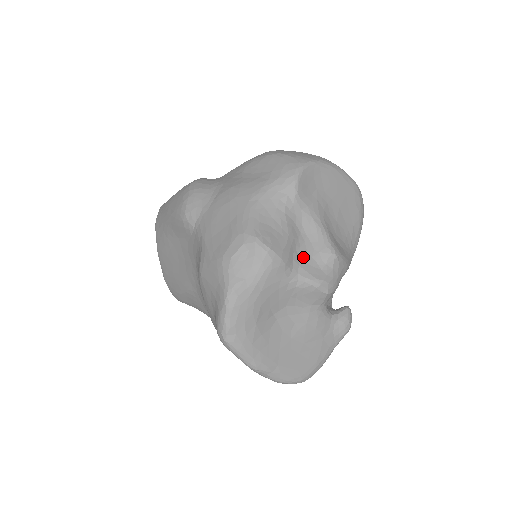
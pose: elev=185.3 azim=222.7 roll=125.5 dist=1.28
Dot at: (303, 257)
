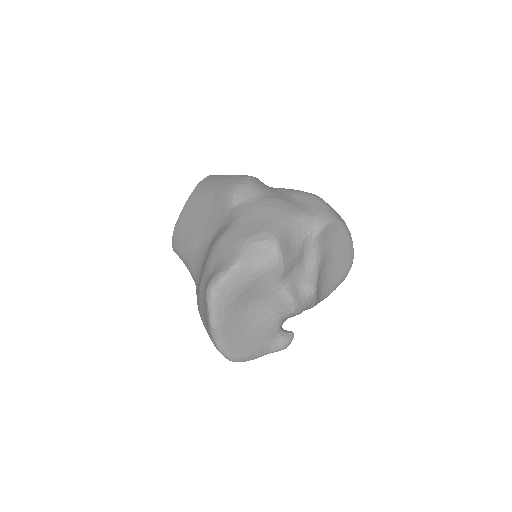
Dot at: (295, 277)
